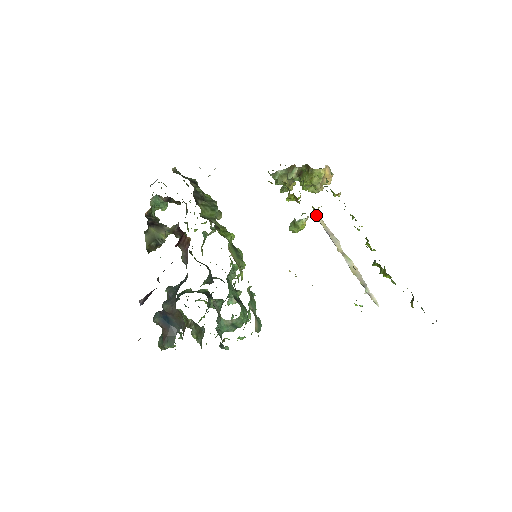
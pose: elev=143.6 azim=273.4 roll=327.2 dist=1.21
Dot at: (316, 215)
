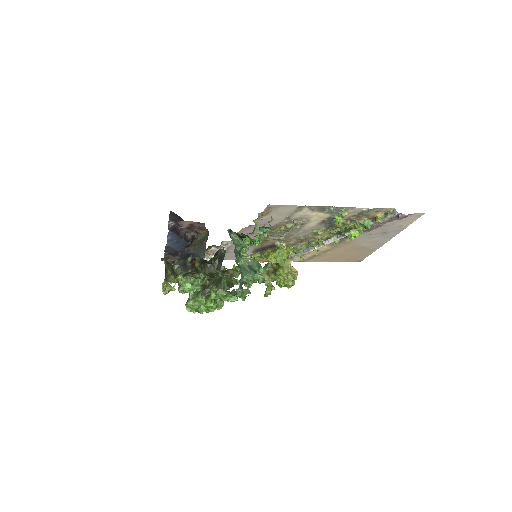
Dot at: (292, 255)
